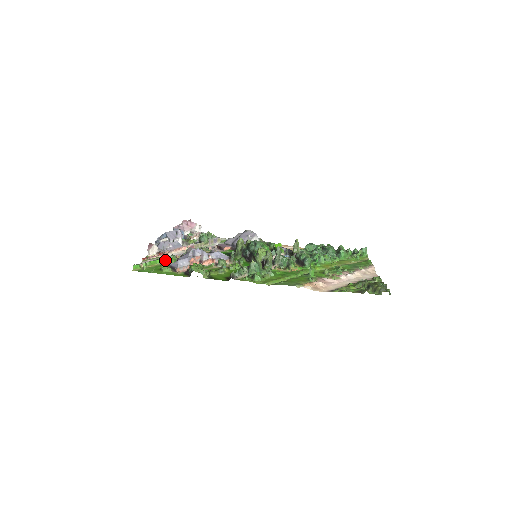
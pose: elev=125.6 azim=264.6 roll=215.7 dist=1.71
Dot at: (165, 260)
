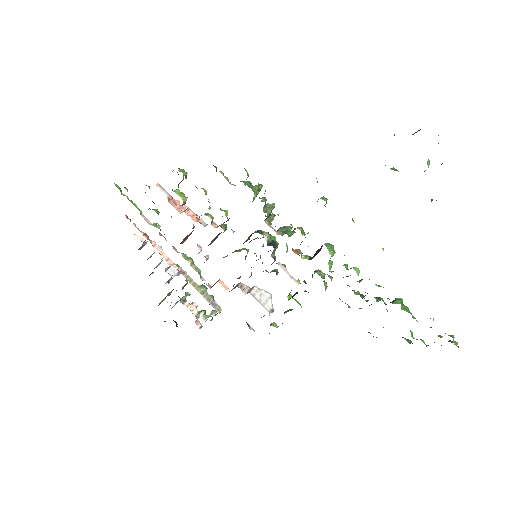
Dot at: occluded
